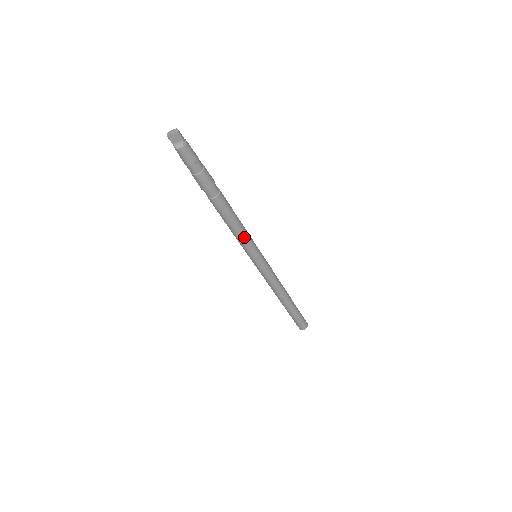
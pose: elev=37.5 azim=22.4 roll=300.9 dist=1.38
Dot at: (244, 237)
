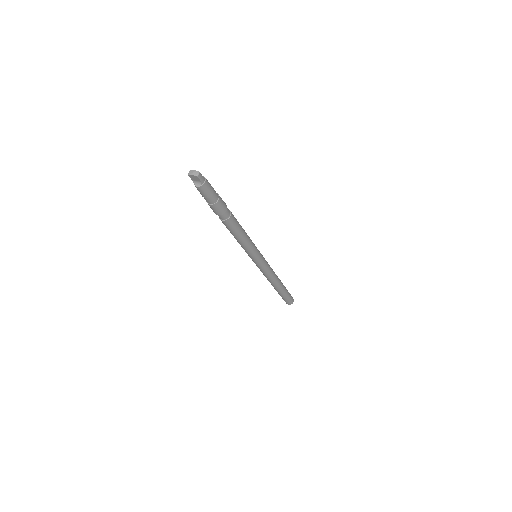
Dot at: (246, 246)
